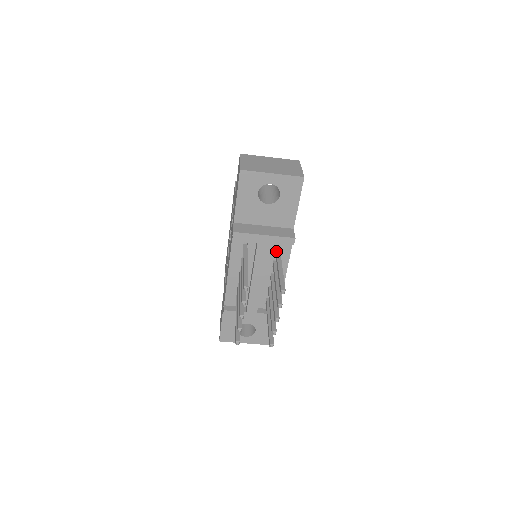
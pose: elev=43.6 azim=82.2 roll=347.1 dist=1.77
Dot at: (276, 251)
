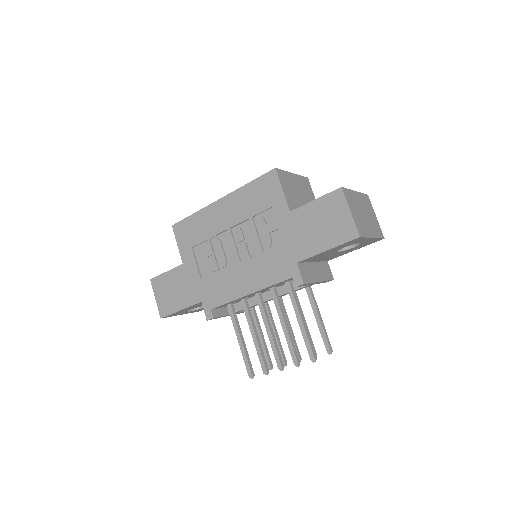
Dot at: occluded
